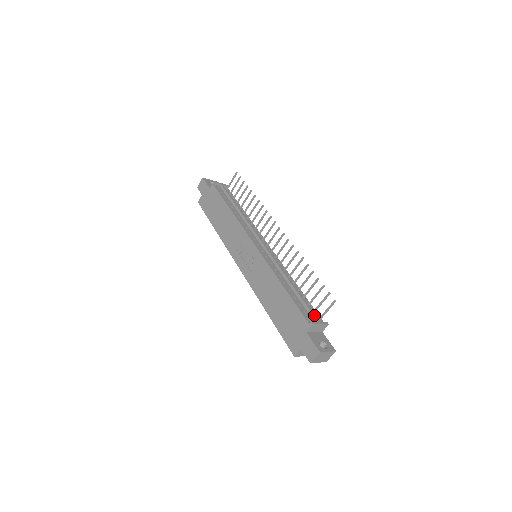
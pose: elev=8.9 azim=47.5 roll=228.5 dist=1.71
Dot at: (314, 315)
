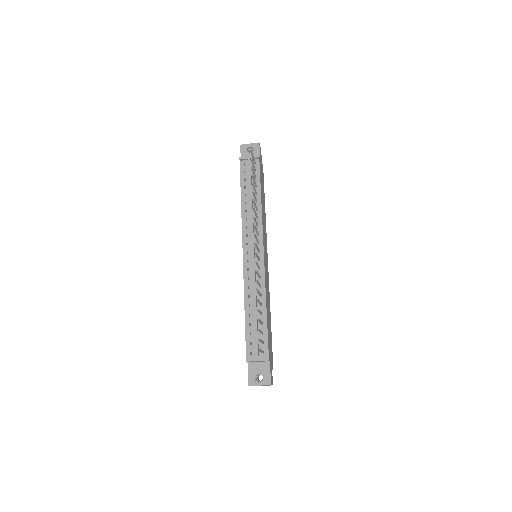
Dot at: (256, 349)
